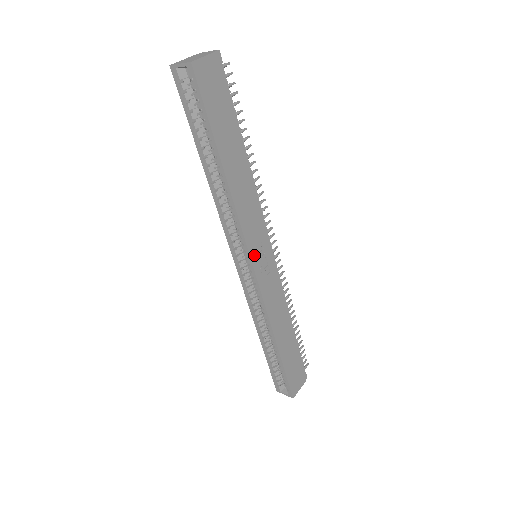
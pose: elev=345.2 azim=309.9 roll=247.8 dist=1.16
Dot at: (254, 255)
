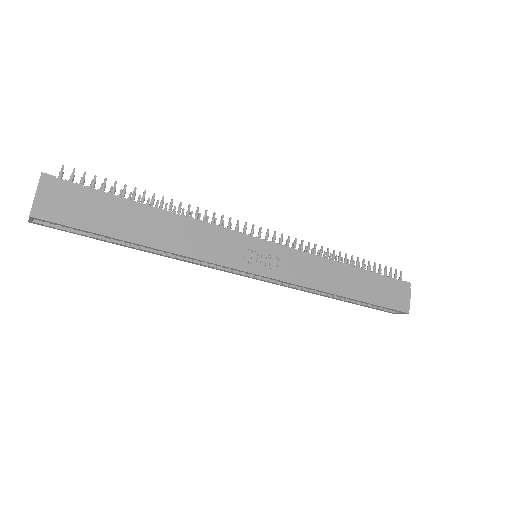
Dot at: (248, 266)
